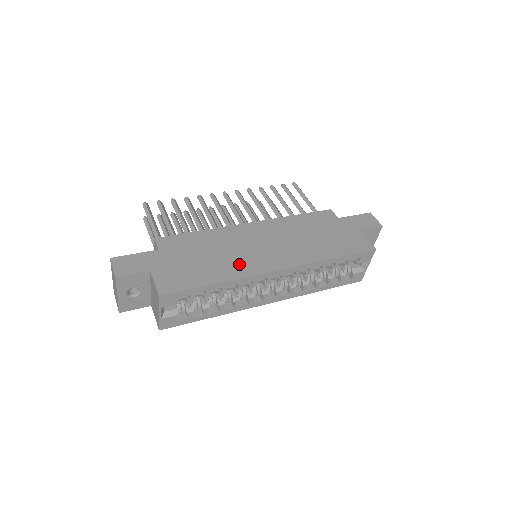
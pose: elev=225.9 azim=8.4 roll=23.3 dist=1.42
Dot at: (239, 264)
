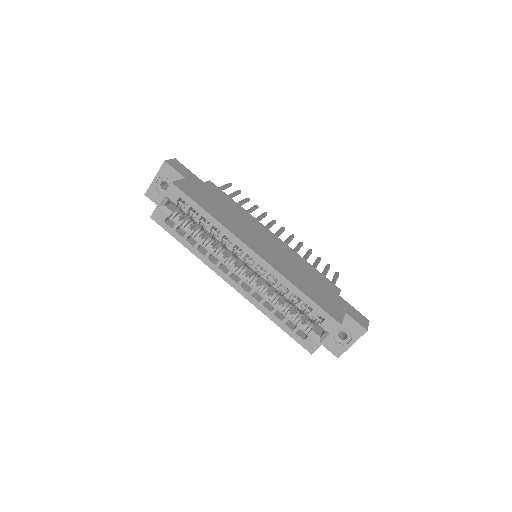
Dot at: (236, 227)
